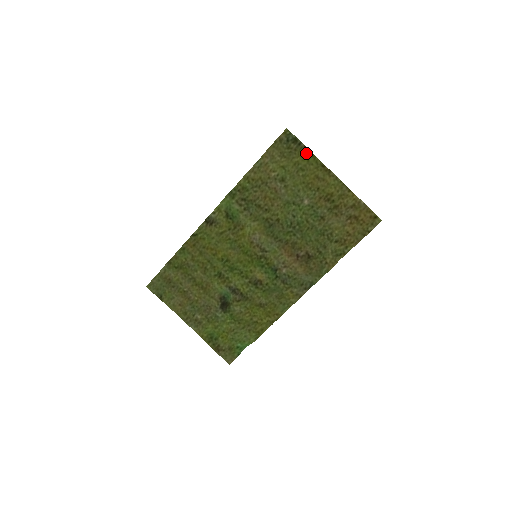
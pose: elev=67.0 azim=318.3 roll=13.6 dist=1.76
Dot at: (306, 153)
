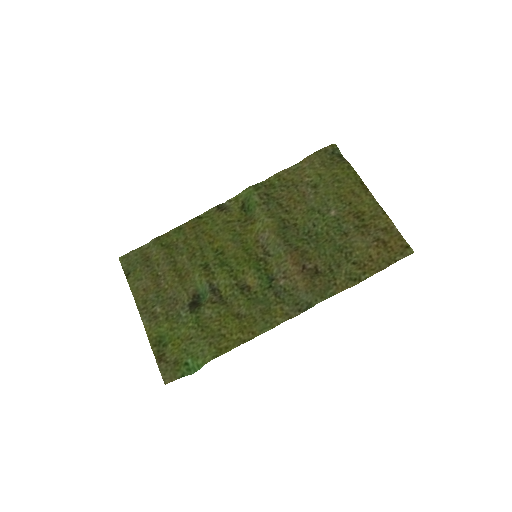
Dot at: (348, 168)
